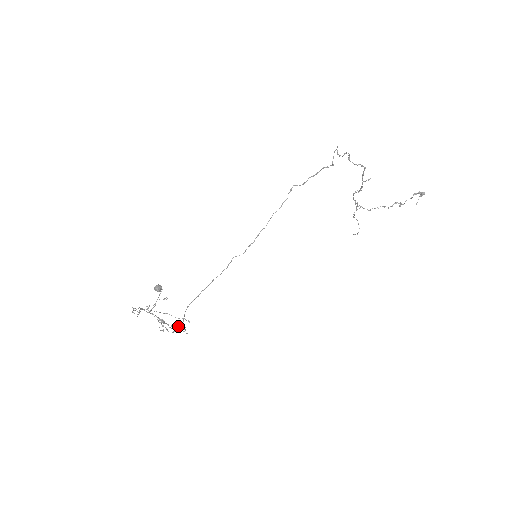
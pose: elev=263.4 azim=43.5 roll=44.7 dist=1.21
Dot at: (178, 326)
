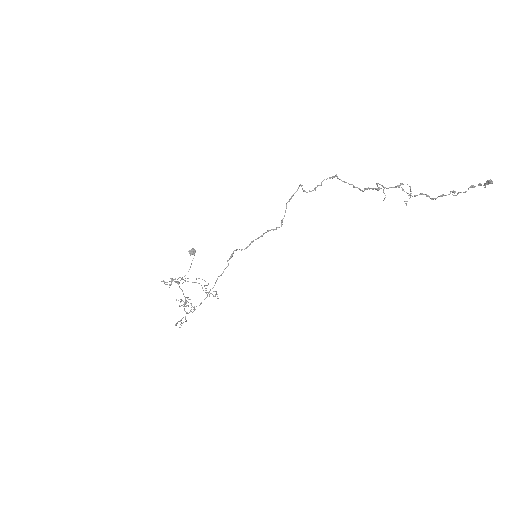
Dot at: occluded
